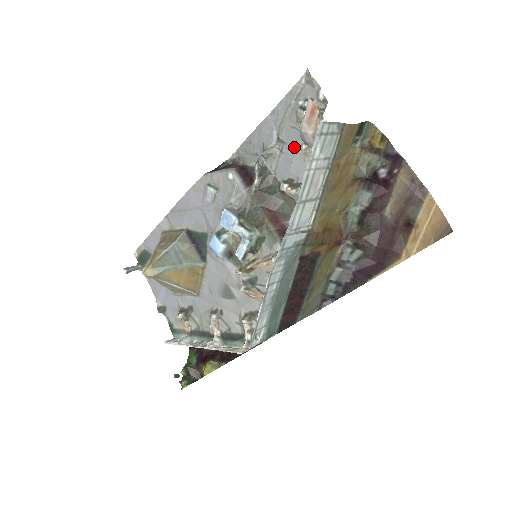
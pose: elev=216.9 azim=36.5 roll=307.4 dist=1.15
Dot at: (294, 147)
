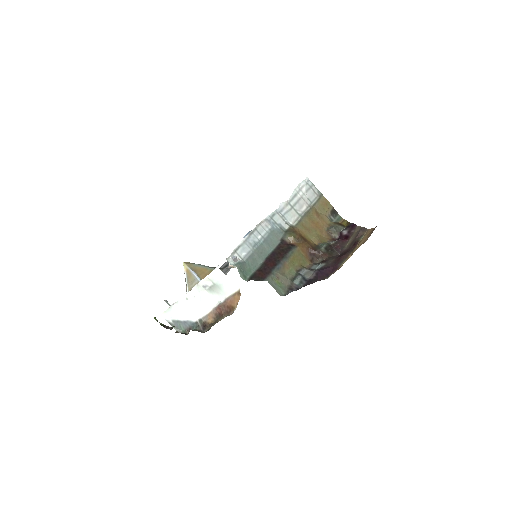
Dot at: occluded
